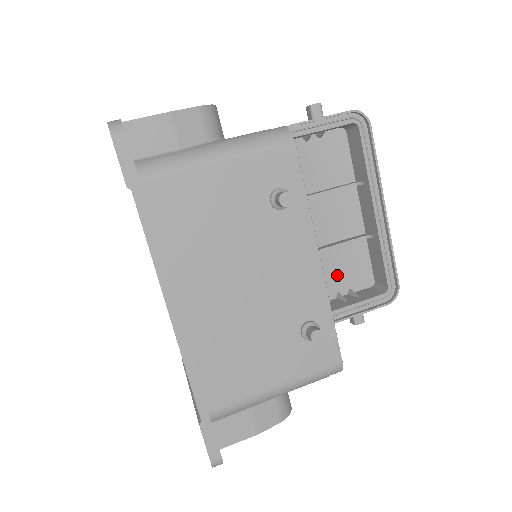
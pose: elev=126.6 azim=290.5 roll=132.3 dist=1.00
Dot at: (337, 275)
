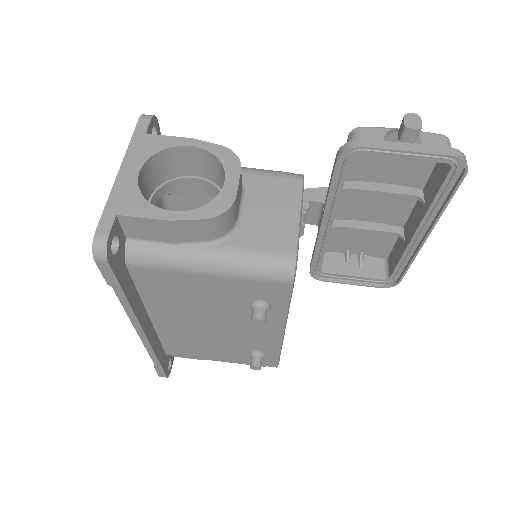
Dot at: (355, 241)
